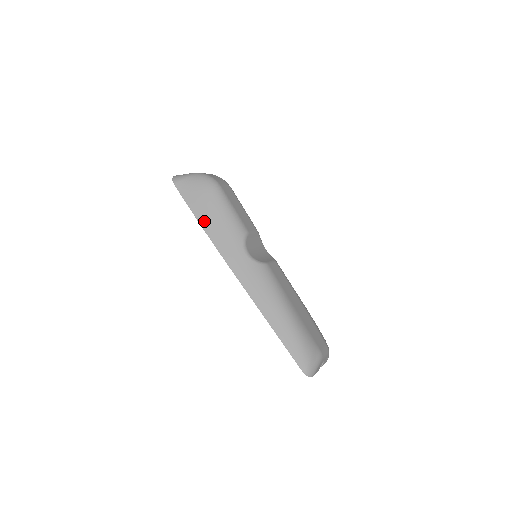
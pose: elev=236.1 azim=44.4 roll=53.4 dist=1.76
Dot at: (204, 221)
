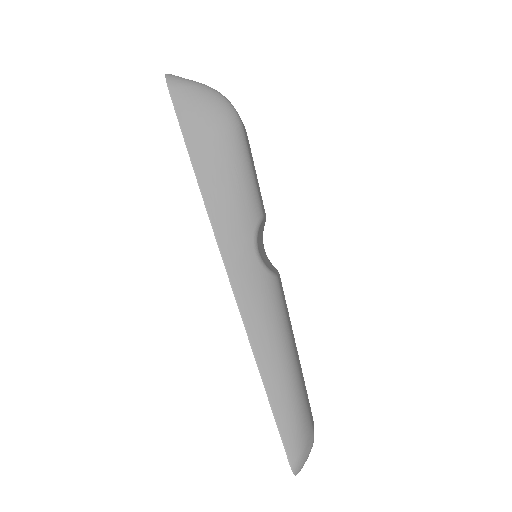
Dot at: (203, 171)
